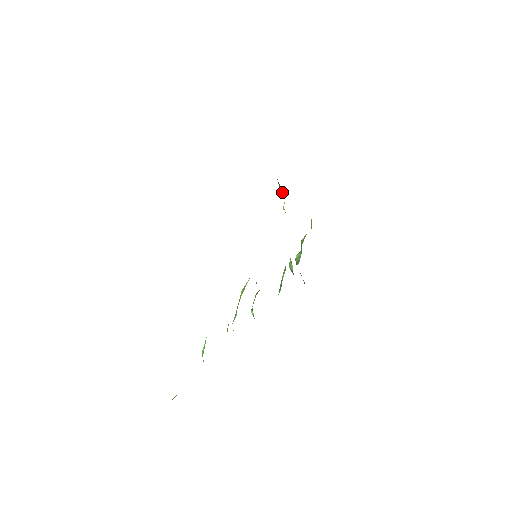
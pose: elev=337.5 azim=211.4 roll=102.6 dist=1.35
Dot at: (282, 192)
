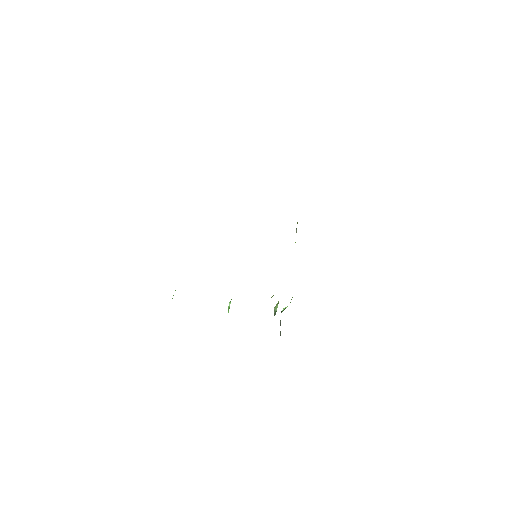
Dot at: occluded
